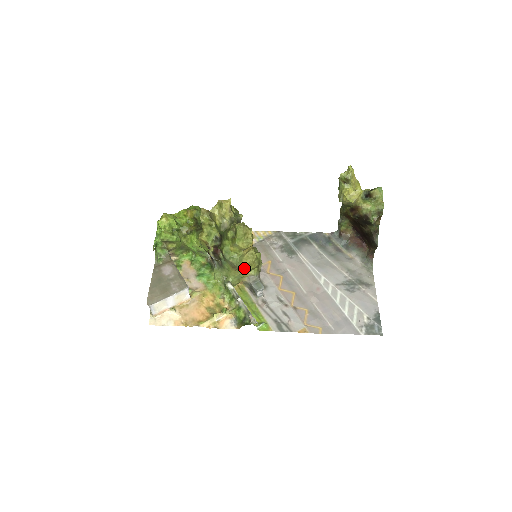
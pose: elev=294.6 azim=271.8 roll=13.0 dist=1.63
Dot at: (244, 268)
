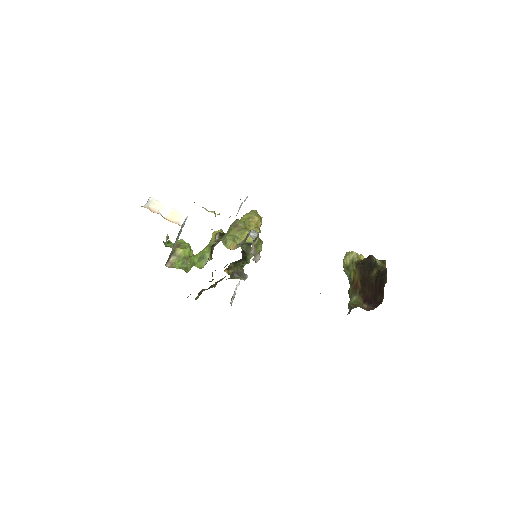
Dot at: (245, 230)
